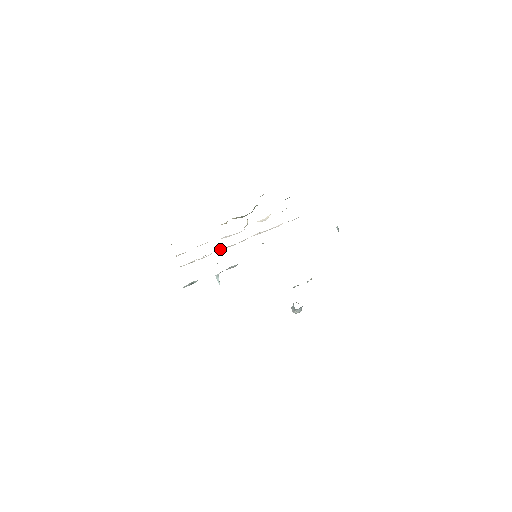
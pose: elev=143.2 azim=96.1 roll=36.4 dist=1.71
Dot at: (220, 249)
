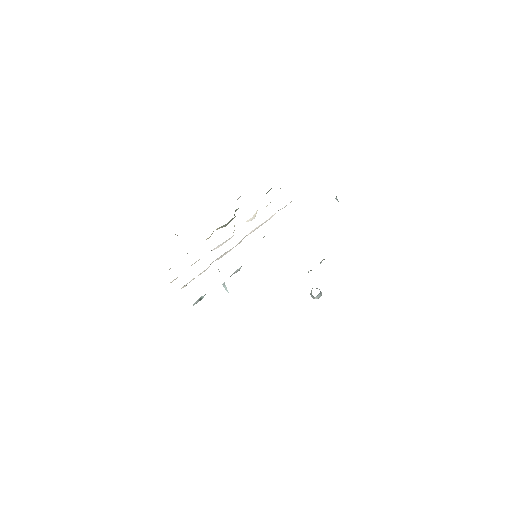
Dot at: occluded
